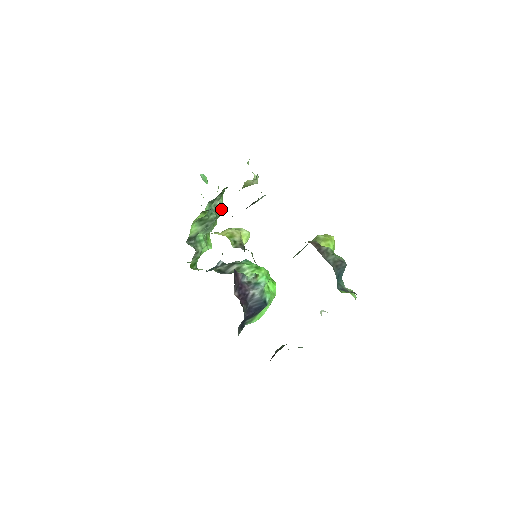
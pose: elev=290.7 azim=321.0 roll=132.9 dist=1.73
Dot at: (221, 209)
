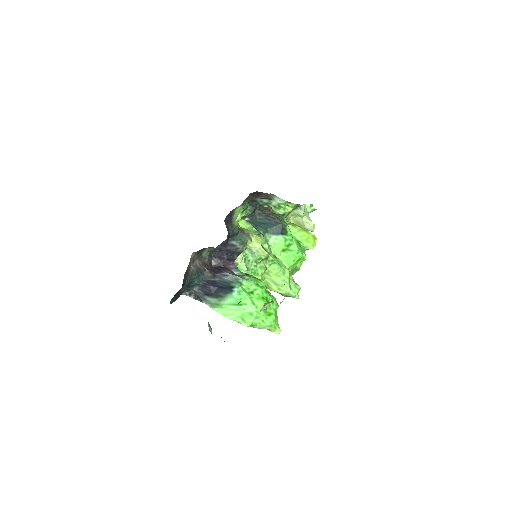
Dot at: occluded
